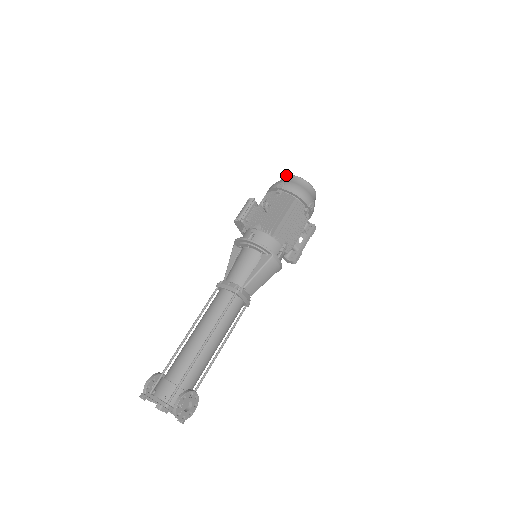
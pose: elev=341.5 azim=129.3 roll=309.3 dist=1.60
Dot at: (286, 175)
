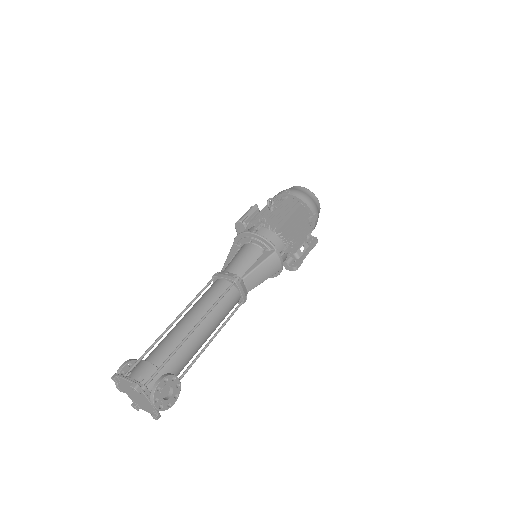
Dot at: occluded
